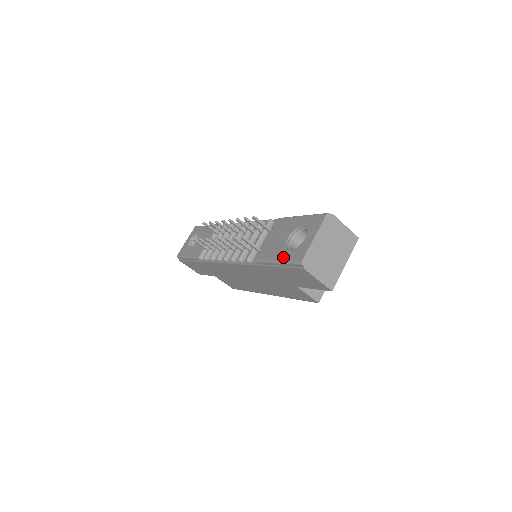
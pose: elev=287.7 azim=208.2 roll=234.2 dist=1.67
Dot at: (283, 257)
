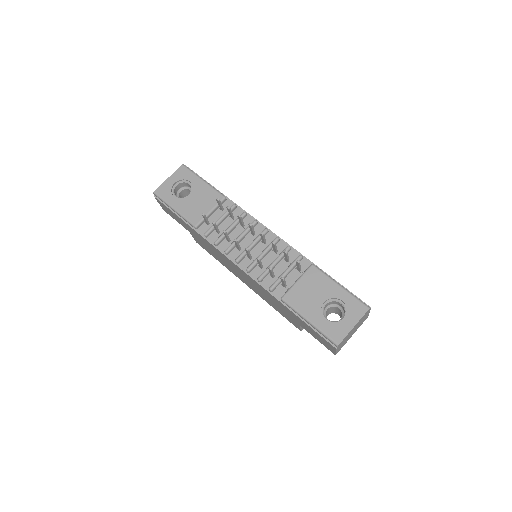
Dot at: (318, 323)
